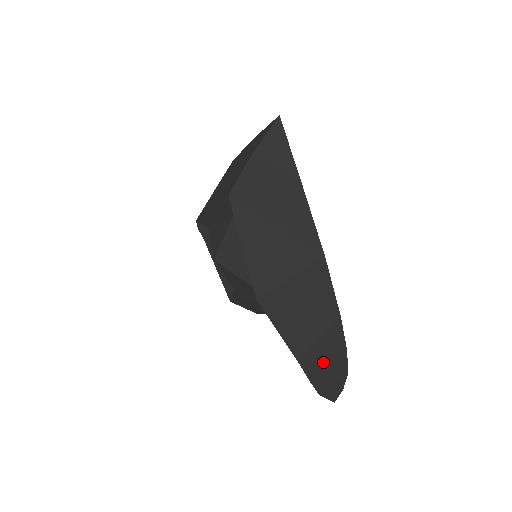
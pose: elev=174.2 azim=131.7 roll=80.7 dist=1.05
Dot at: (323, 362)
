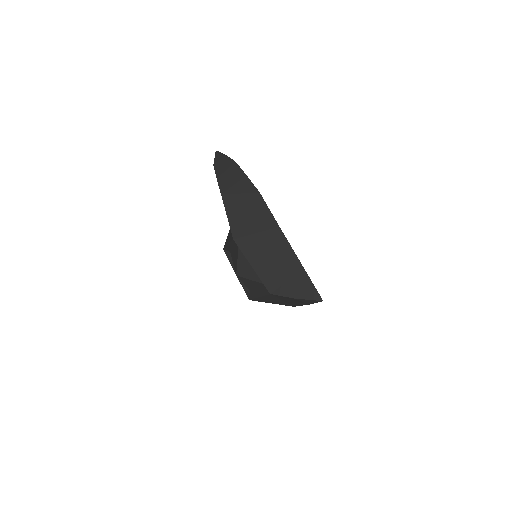
Dot at: occluded
